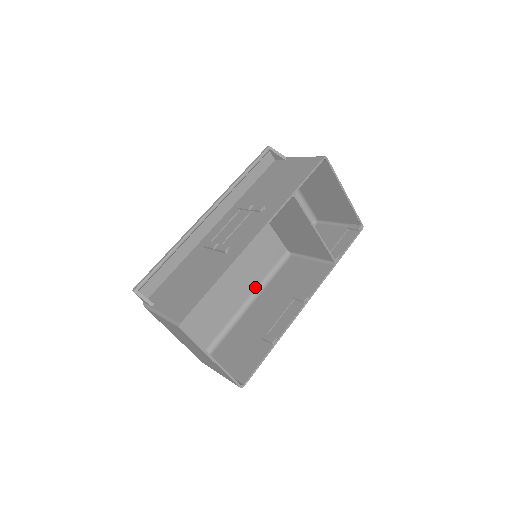
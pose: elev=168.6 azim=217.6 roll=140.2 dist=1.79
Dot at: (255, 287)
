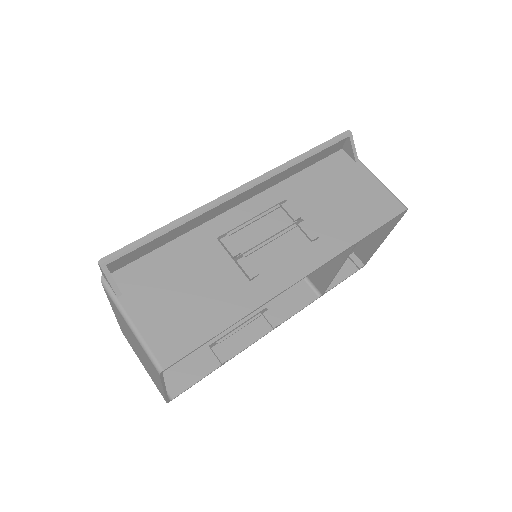
Dot at: occluded
